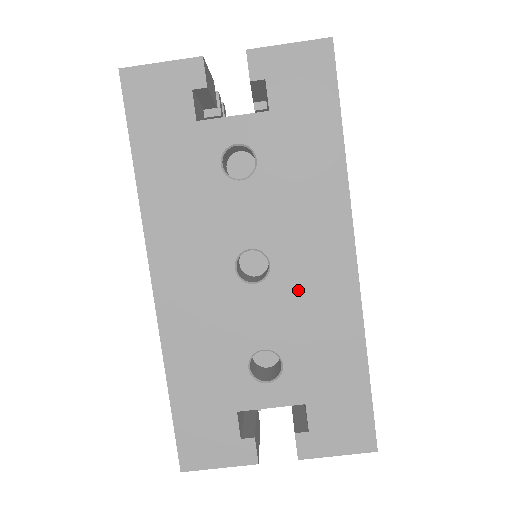
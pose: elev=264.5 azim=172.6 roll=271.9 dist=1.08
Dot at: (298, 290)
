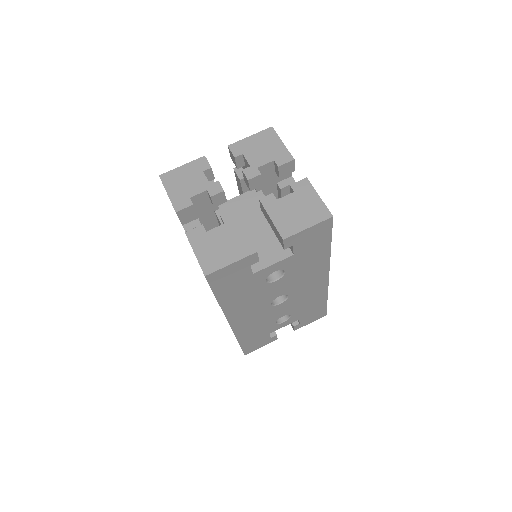
Dot at: (300, 297)
